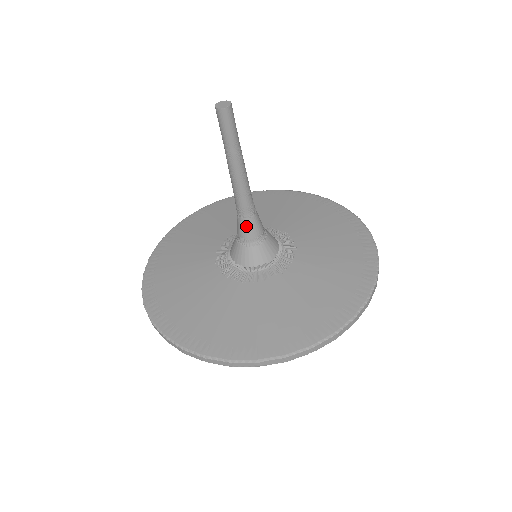
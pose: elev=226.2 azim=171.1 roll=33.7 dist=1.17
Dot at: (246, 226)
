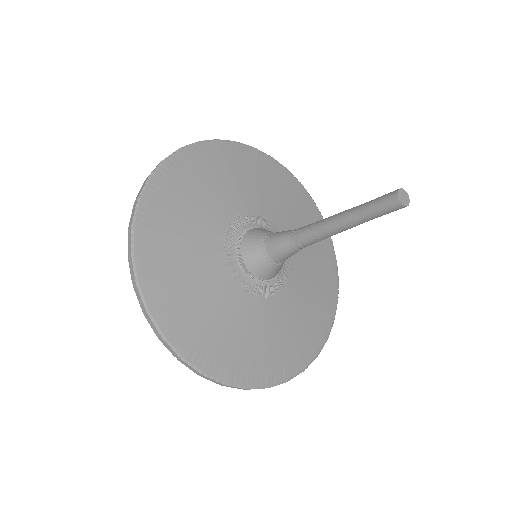
Dot at: (287, 252)
